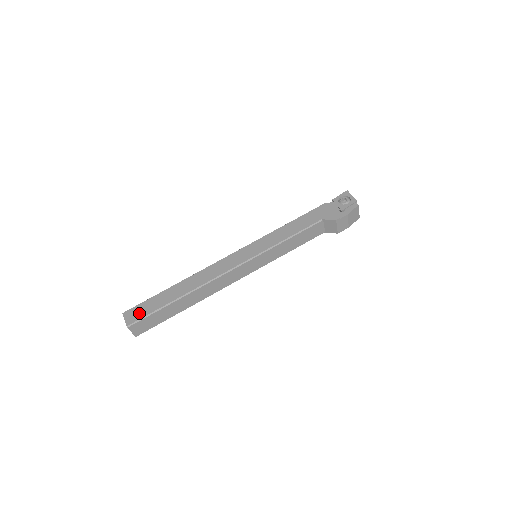
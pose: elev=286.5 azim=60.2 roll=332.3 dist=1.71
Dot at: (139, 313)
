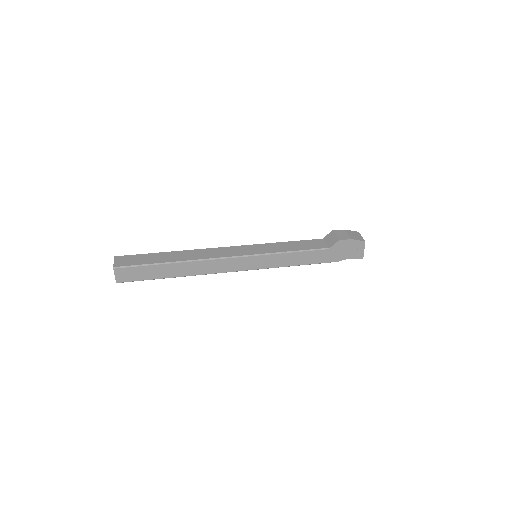
Dot at: occluded
